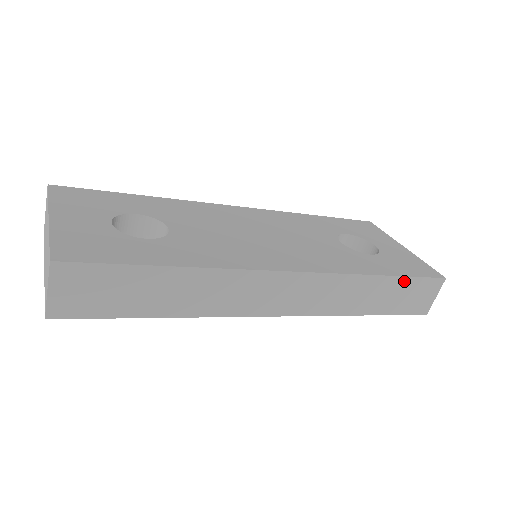
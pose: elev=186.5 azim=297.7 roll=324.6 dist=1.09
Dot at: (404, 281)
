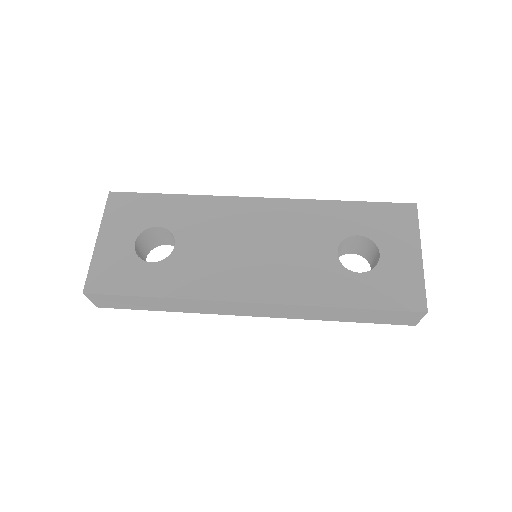
Dot at: (372, 311)
